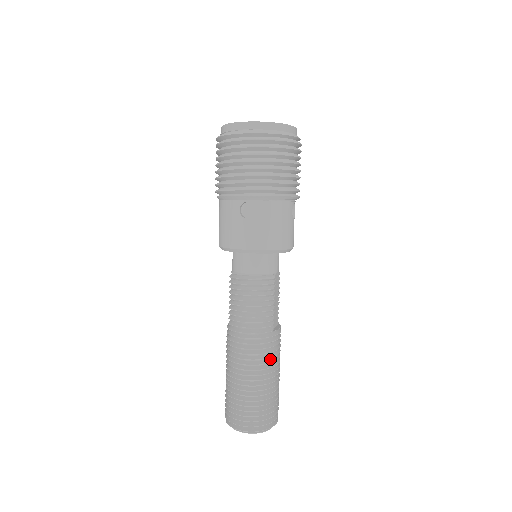
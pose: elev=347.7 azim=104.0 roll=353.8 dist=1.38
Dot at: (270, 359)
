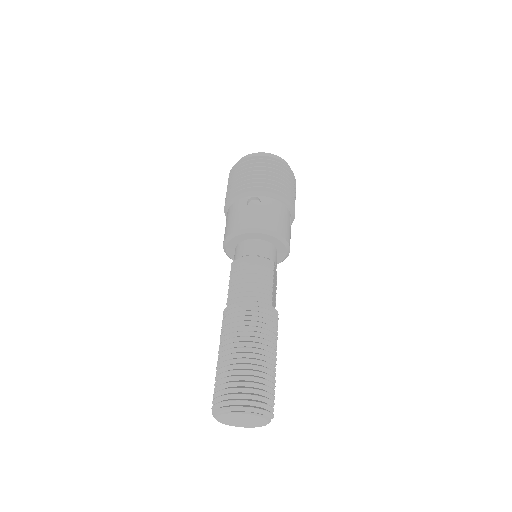
Dot at: (268, 335)
